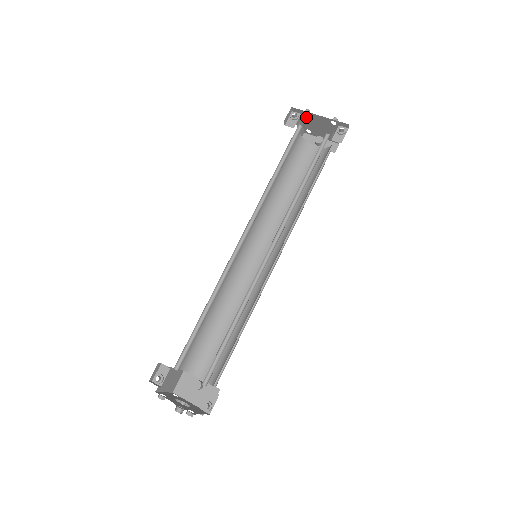
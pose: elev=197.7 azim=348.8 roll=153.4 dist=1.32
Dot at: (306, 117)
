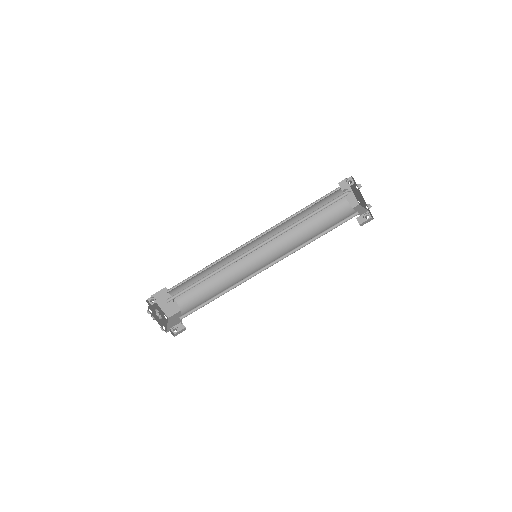
Dot at: occluded
